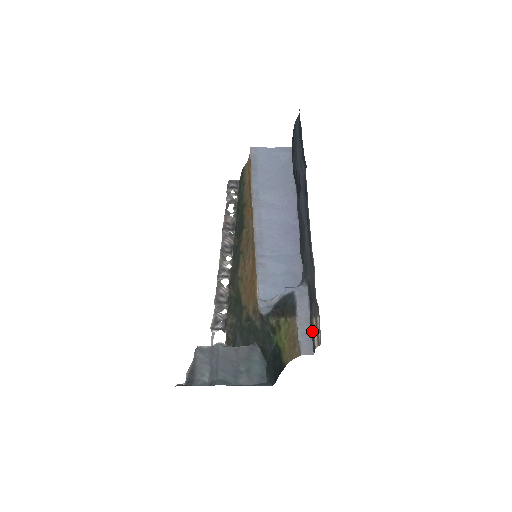
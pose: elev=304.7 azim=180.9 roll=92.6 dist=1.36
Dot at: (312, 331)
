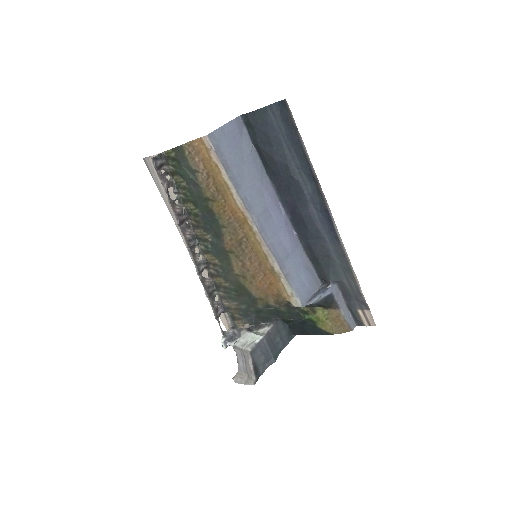
Dot at: (357, 316)
